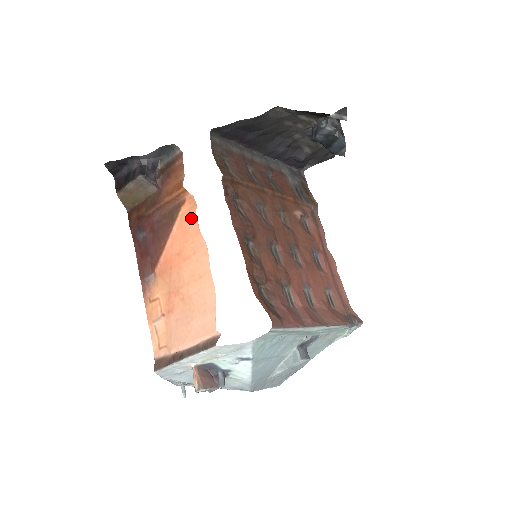
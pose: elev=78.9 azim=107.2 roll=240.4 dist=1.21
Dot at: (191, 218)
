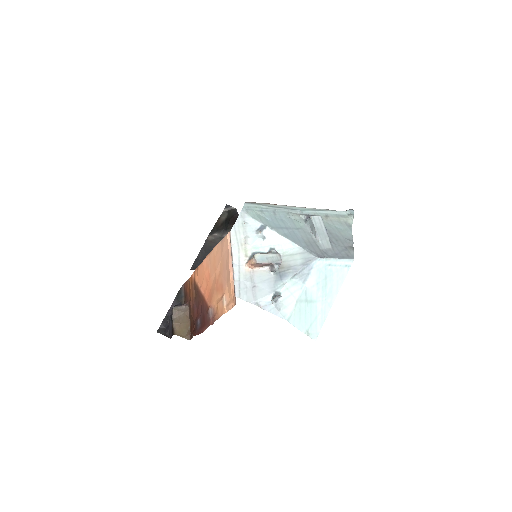
Dot at: (199, 271)
